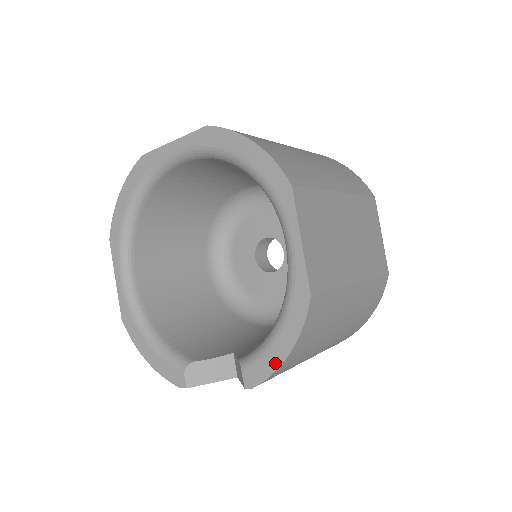
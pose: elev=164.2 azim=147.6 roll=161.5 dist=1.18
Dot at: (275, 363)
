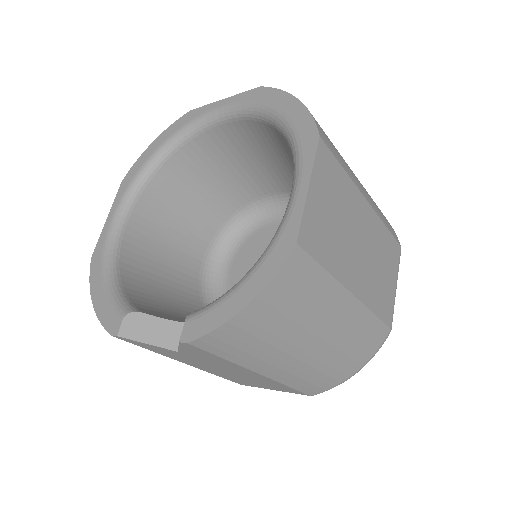
Dot at: (226, 315)
